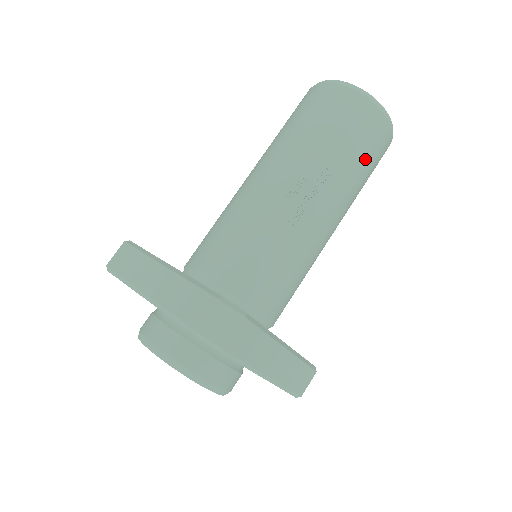
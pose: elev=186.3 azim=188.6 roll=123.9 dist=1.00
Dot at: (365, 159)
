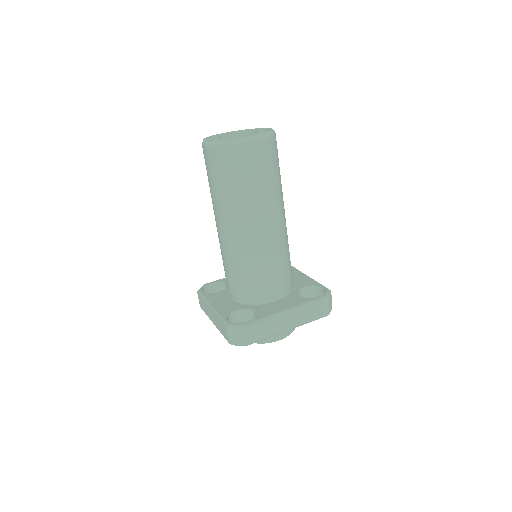
Dot at: (255, 177)
